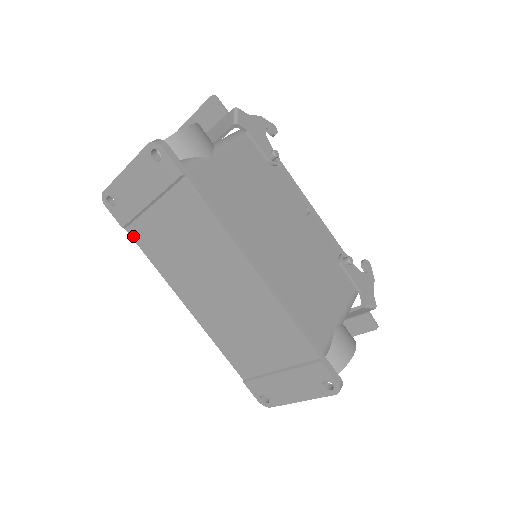
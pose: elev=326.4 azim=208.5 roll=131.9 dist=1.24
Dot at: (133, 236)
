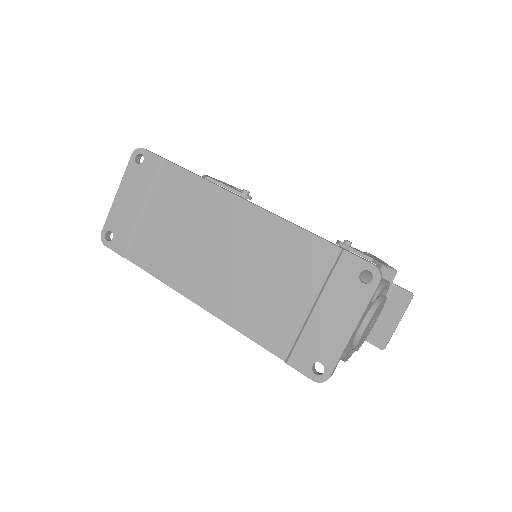
Dot at: (133, 260)
